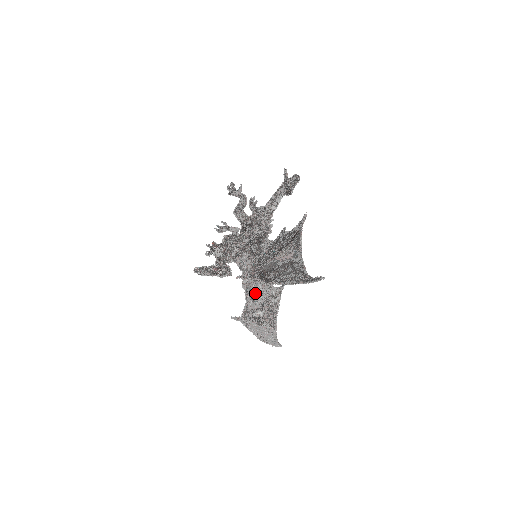
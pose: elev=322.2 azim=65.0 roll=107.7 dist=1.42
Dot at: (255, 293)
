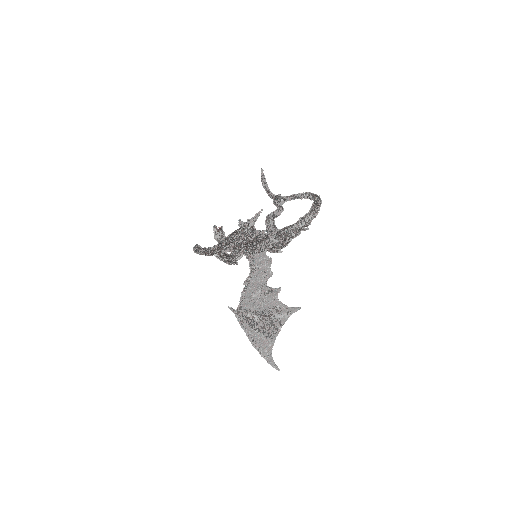
Dot at: (252, 293)
